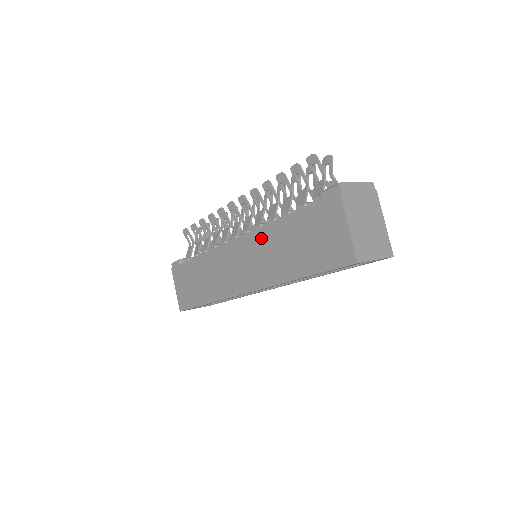
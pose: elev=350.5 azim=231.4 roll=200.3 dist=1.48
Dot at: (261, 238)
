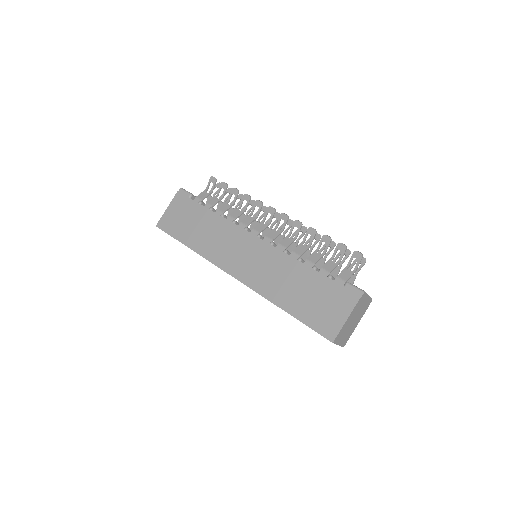
Dot at: (280, 260)
